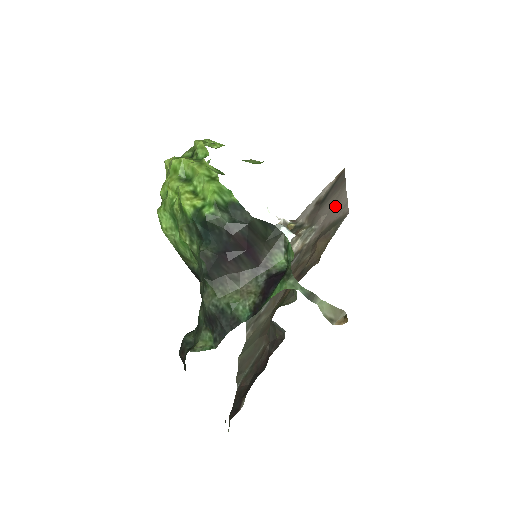
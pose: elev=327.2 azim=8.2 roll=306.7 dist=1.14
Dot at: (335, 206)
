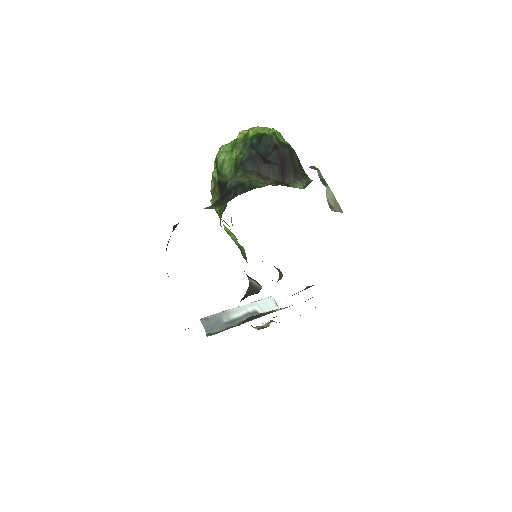
Dot at: occluded
